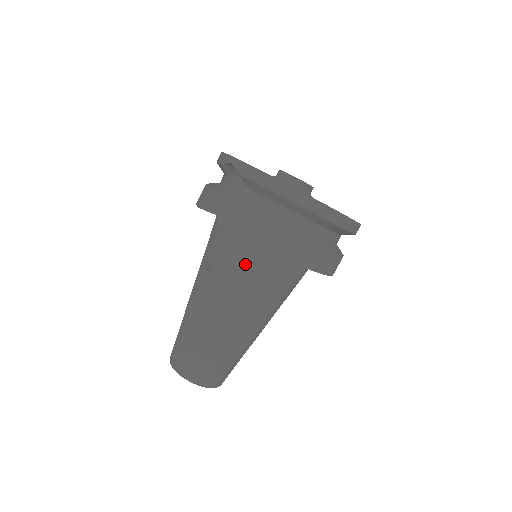
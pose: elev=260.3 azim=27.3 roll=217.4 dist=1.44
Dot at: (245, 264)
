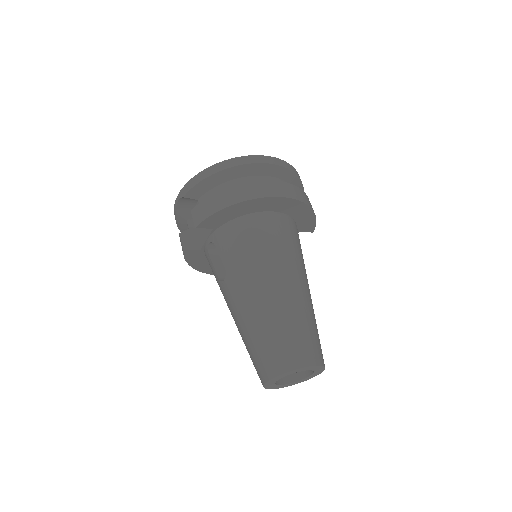
Dot at: (238, 241)
